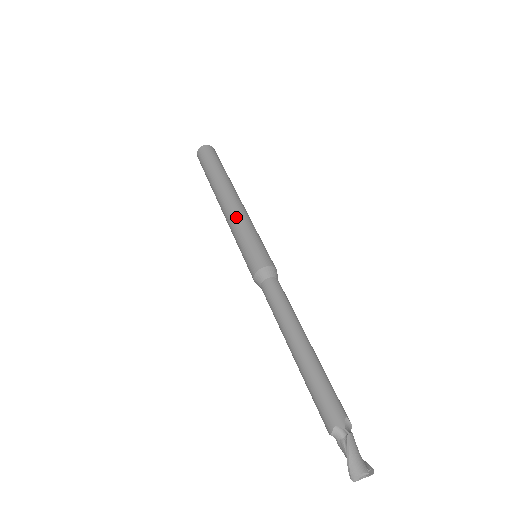
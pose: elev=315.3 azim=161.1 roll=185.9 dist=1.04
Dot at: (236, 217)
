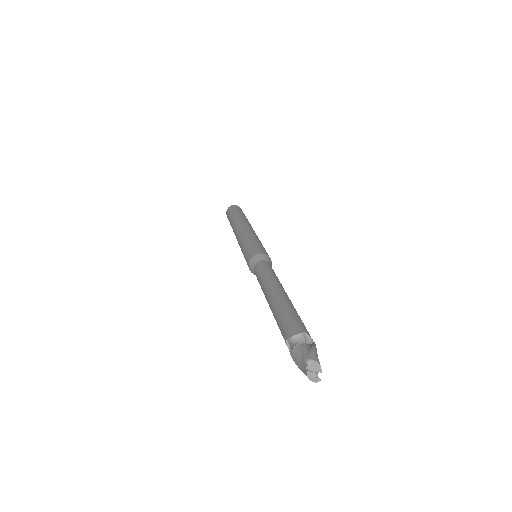
Dot at: (255, 233)
